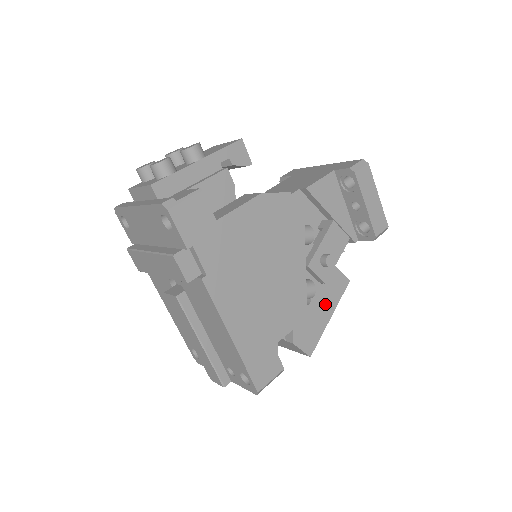
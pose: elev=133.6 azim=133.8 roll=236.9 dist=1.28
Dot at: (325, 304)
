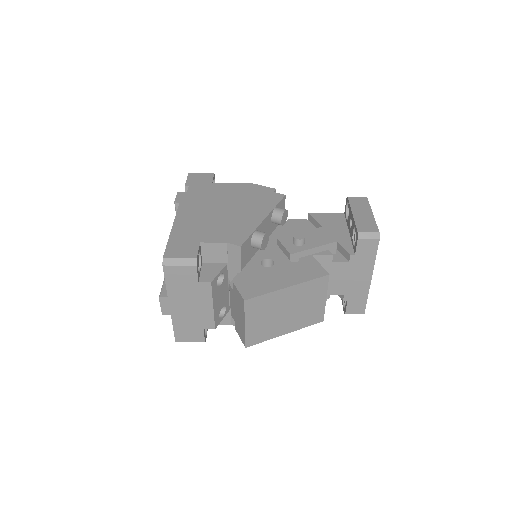
Dot at: (287, 276)
